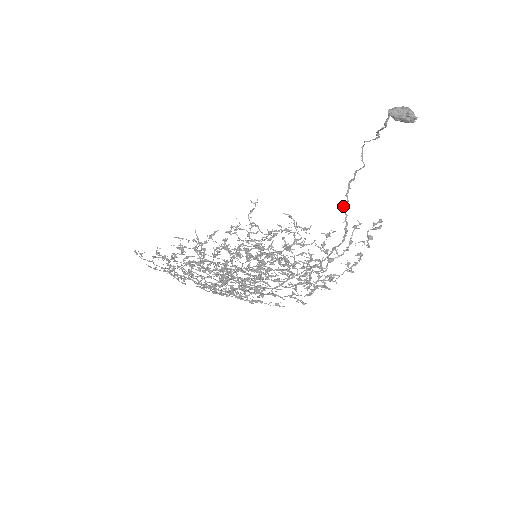
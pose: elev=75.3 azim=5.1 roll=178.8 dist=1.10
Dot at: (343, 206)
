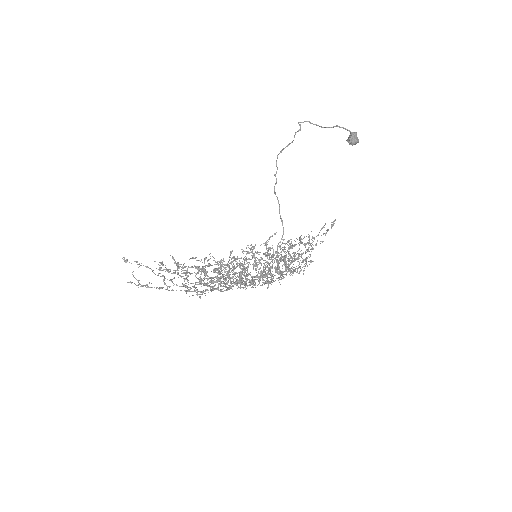
Dot at: occluded
